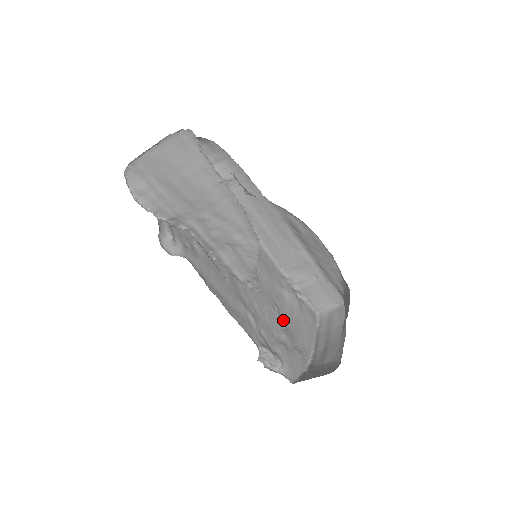
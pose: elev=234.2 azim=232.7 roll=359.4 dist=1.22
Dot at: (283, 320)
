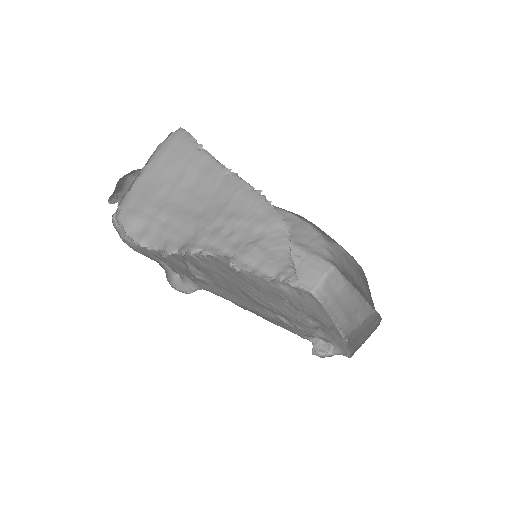
Dot at: (299, 310)
